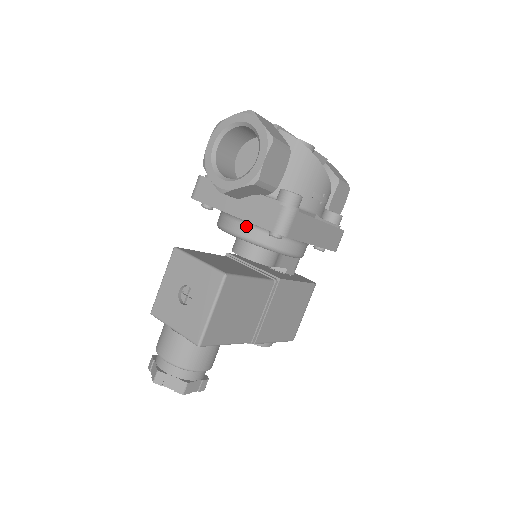
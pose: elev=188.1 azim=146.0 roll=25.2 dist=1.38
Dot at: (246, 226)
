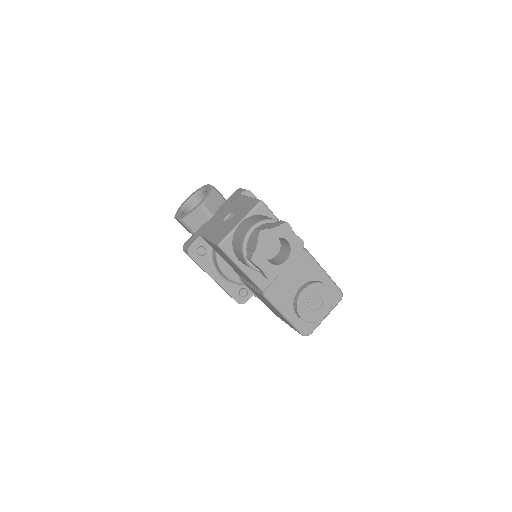
Dot at: occluded
